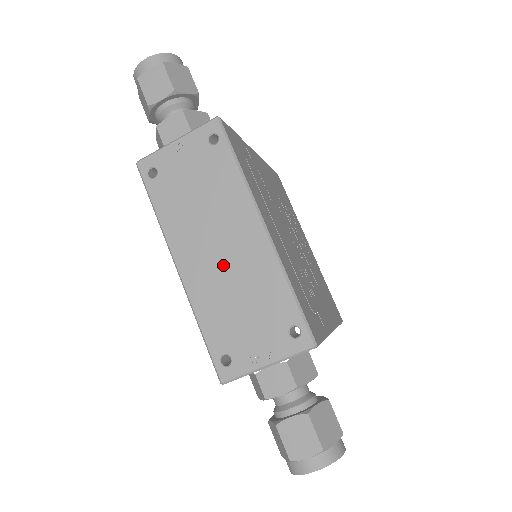
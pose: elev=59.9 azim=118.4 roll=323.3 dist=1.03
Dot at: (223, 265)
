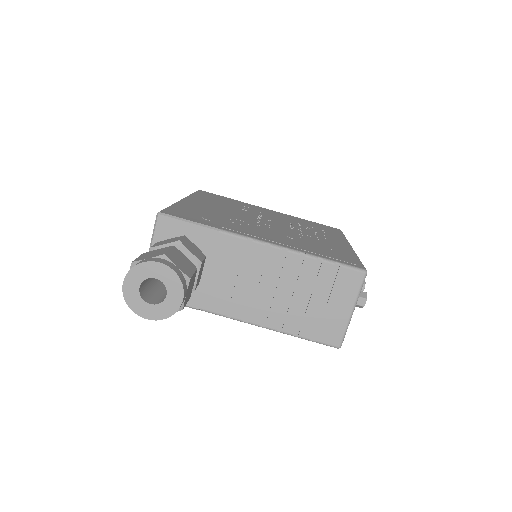
Dot at: occluded
